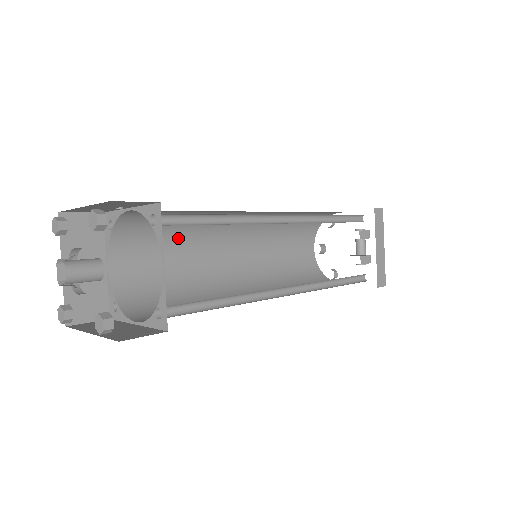
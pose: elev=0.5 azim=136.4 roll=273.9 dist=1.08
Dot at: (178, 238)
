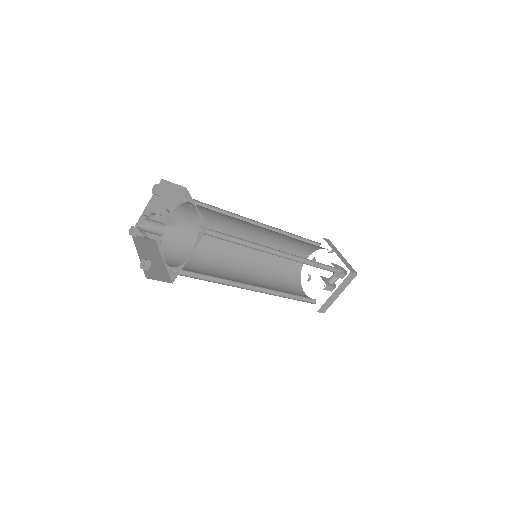
Dot at: (220, 219)
